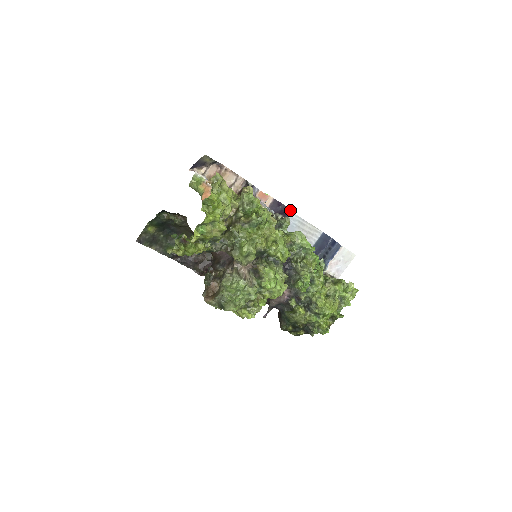
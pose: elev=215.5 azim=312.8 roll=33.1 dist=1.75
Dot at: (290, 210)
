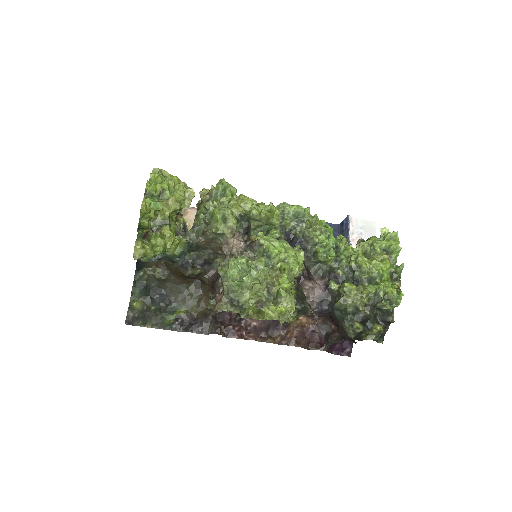
Dot at: occluded
